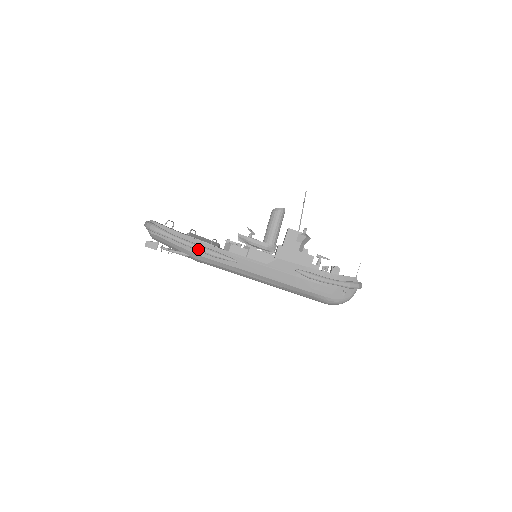
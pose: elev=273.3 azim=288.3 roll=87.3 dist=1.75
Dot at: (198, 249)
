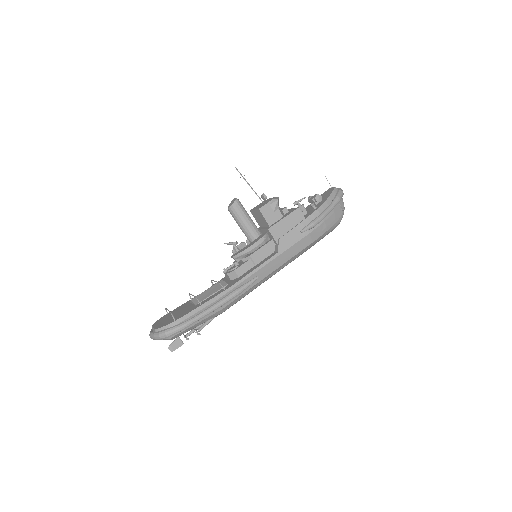
Dot at: (223, 304)
